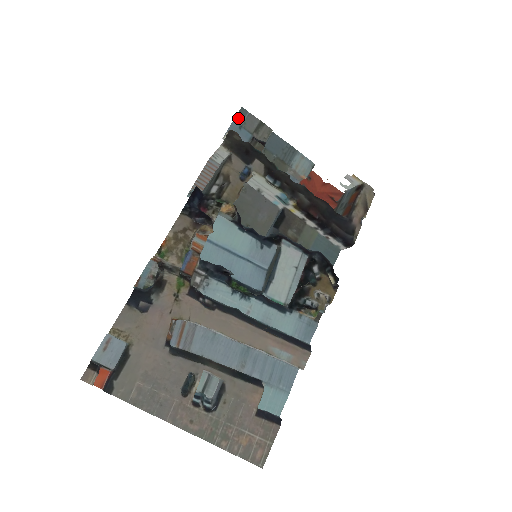
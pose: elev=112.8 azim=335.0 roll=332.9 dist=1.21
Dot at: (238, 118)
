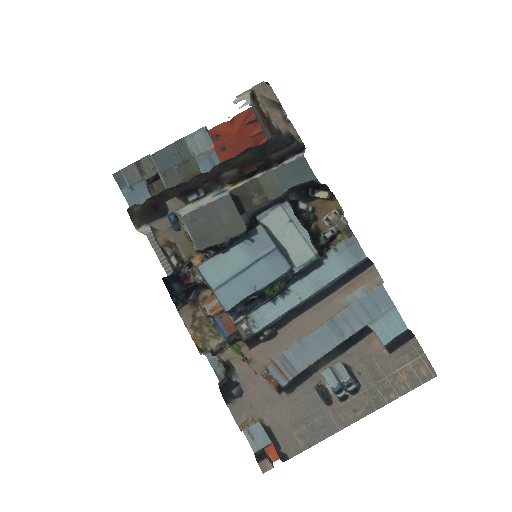
Dot at: (121, 185)
